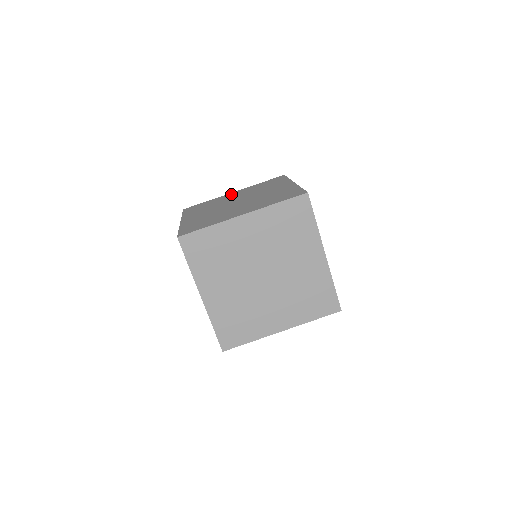
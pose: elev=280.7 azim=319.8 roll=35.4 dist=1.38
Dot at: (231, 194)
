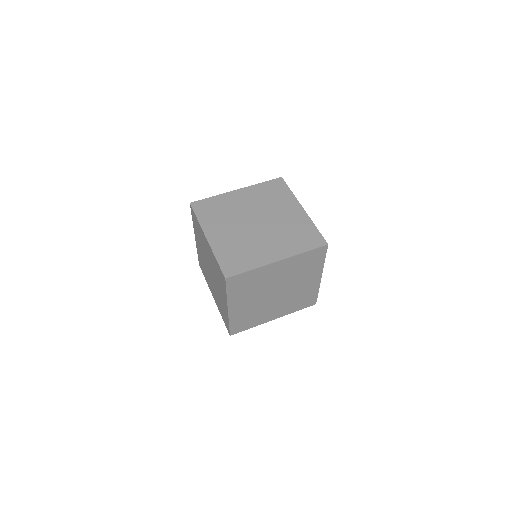
Dot at: (295, 208)
